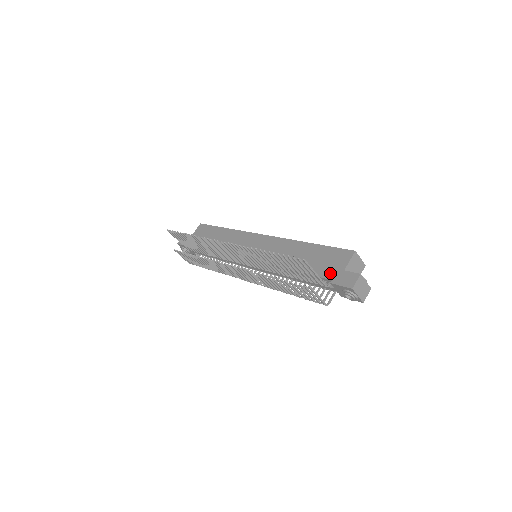
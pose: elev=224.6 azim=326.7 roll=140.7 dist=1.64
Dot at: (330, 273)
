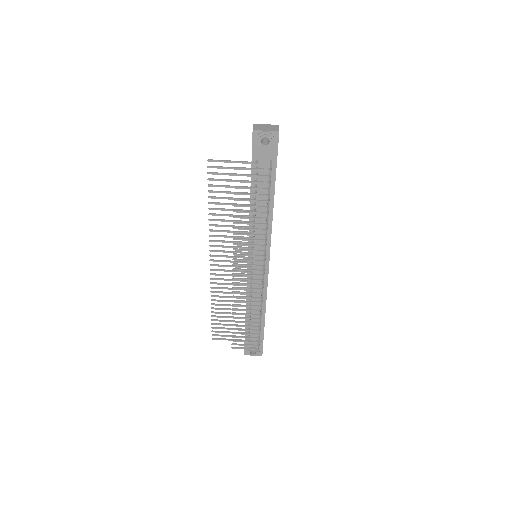
Dot at: occluded
